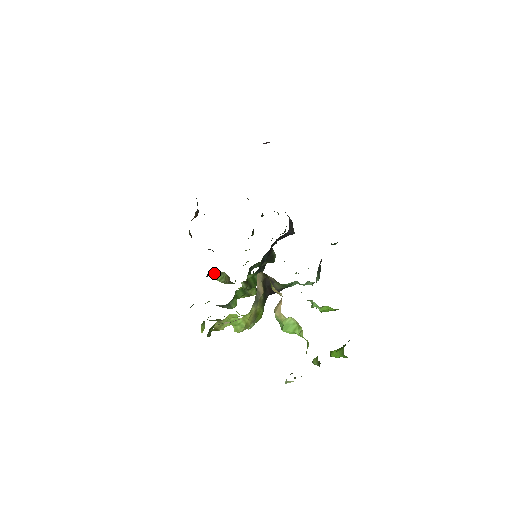
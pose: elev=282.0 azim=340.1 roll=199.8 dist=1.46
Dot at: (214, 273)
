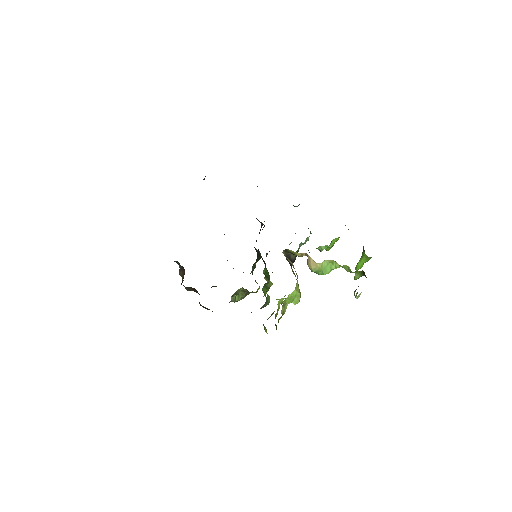
Dot at: (232, 297)
